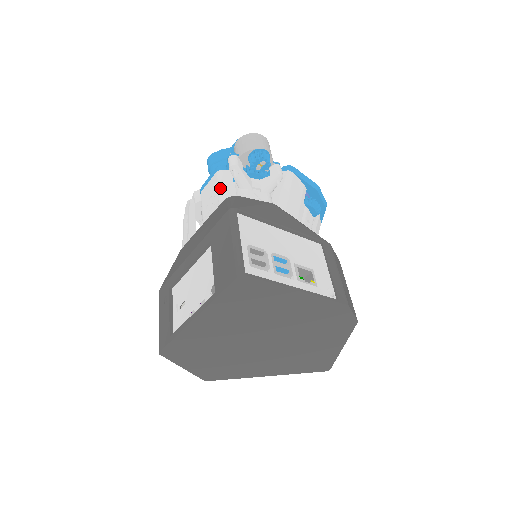
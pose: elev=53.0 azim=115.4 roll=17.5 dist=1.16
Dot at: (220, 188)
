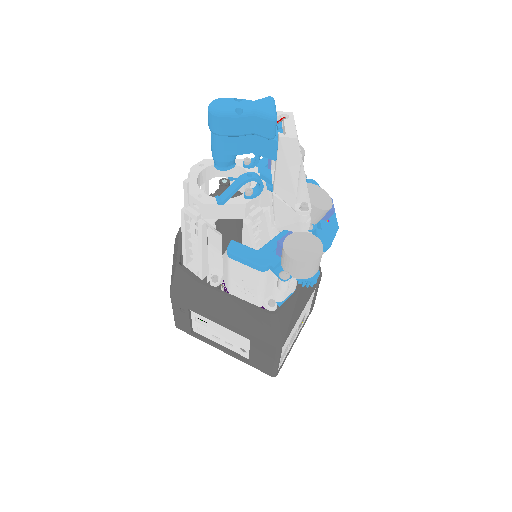
Dot at: (261, 288)
